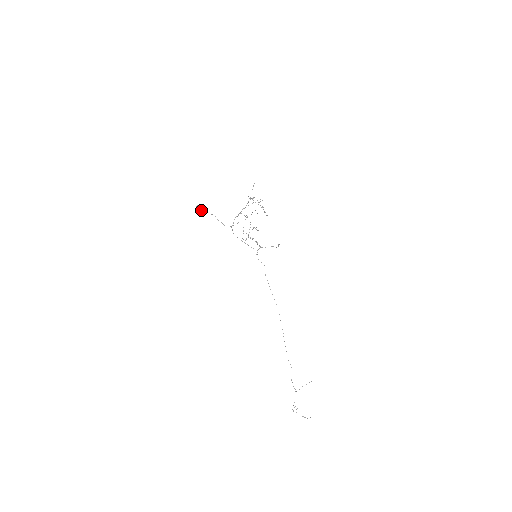
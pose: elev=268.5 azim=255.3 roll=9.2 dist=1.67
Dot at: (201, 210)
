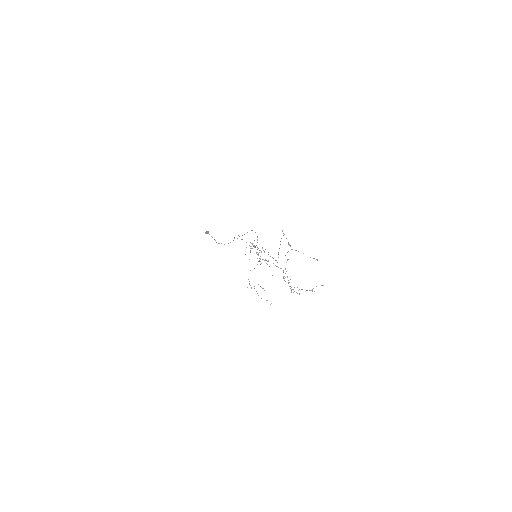
Dot at: (209, 234)
